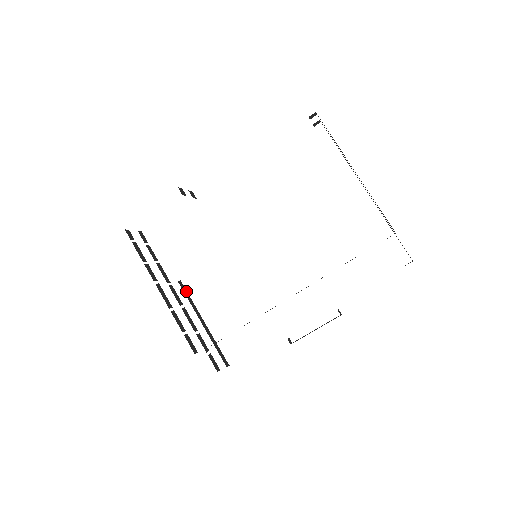
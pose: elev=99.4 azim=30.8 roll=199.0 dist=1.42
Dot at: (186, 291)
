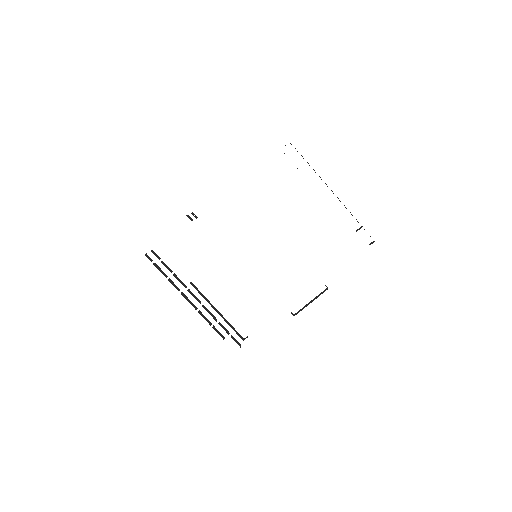
Dot at: occluded
